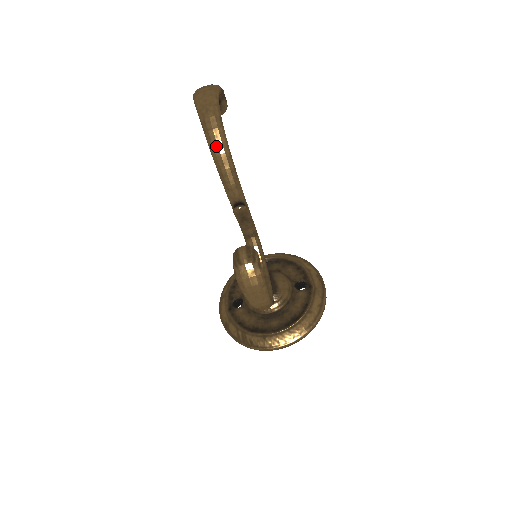
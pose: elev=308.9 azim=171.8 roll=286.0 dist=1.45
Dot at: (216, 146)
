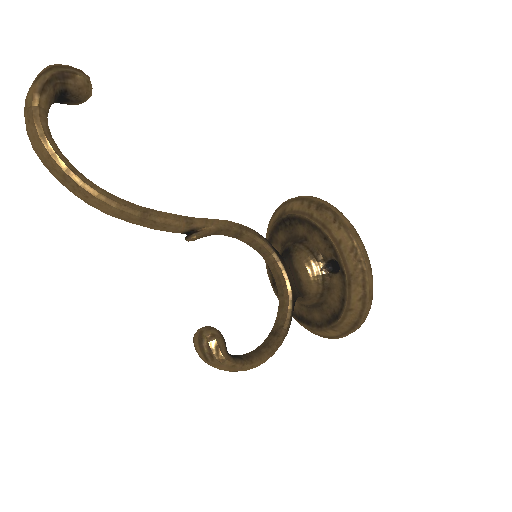
Dot at: (97, 208)
